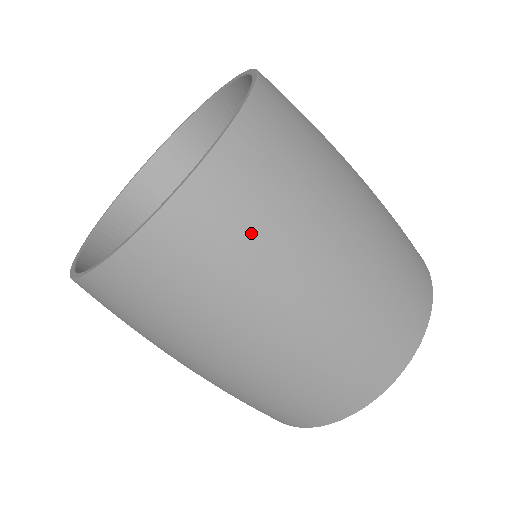
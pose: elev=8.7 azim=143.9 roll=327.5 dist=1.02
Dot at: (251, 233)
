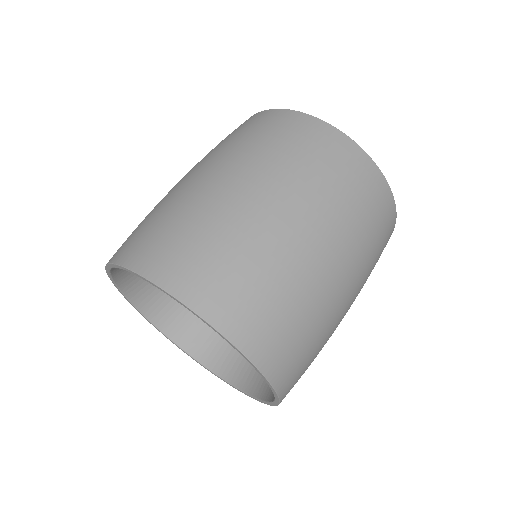
Dot at: occluded
